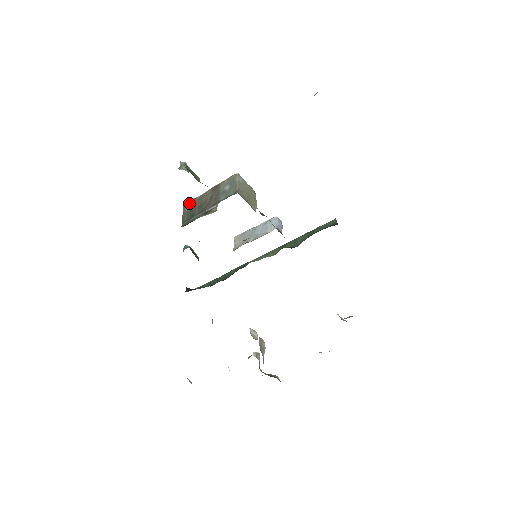
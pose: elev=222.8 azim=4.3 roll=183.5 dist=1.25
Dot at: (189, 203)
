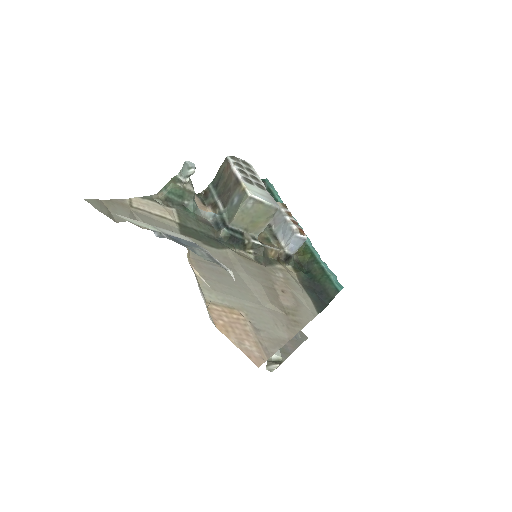
Dot at: (225, 165)
